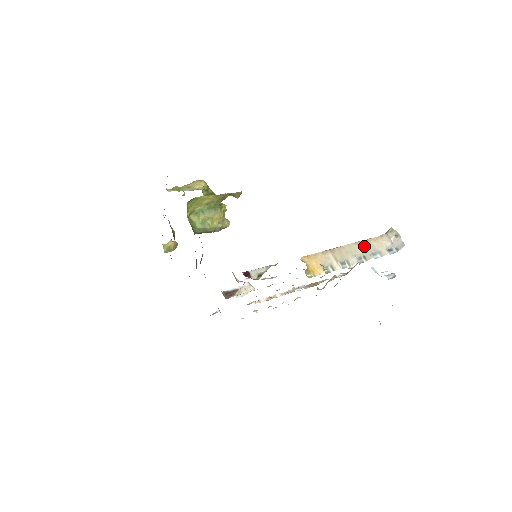
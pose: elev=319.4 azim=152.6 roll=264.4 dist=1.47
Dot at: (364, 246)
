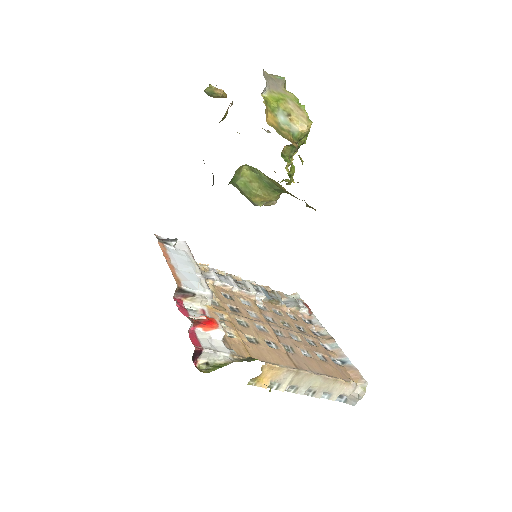
Dot at: (327, 384)
